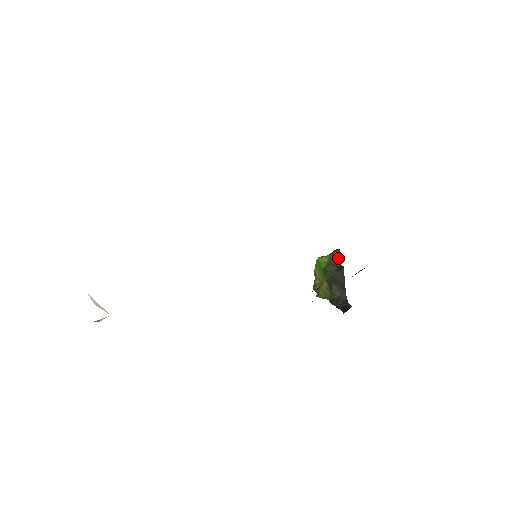
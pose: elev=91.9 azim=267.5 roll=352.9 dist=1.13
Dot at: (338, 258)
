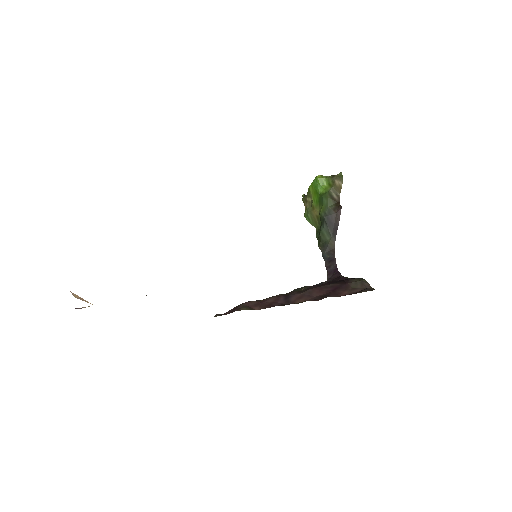
Dot at: (339, 189)
